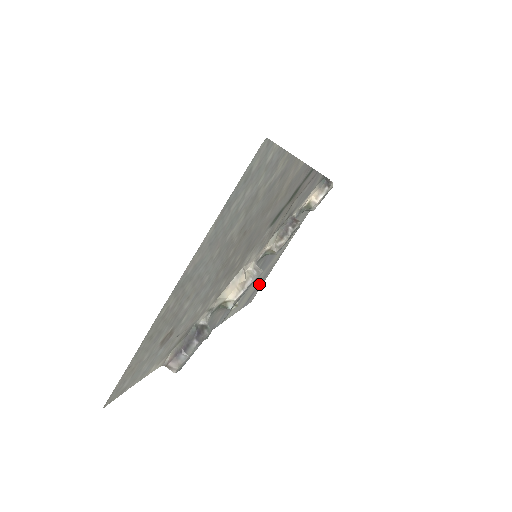
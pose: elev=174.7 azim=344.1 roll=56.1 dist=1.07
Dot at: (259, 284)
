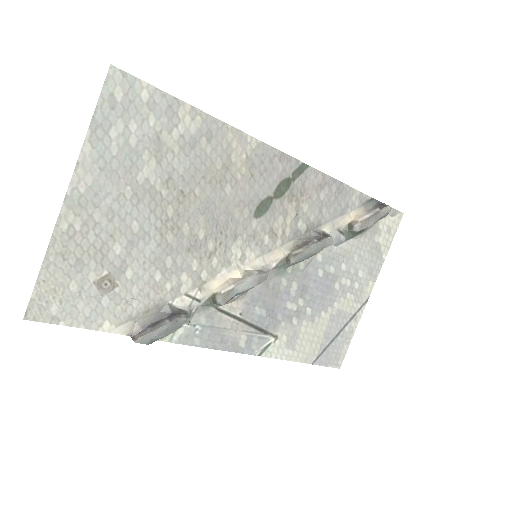
Dot at: (334, 338)
